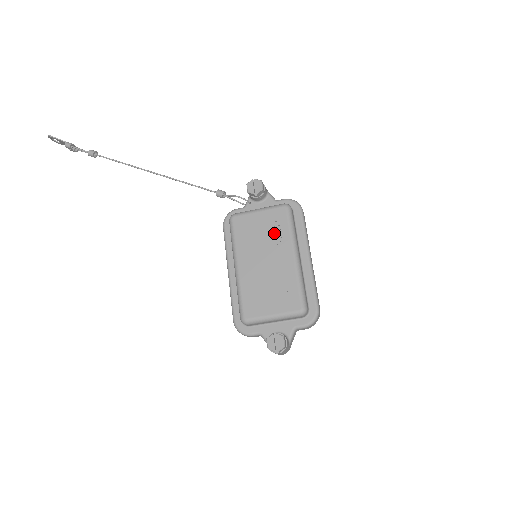
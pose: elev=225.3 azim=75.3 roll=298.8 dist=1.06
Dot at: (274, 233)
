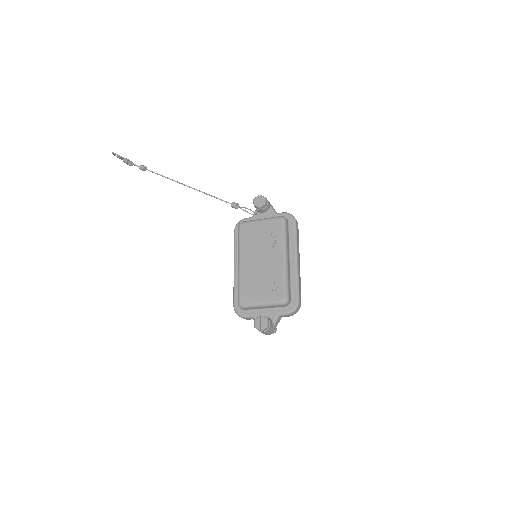
Dot at: (270, 239)
